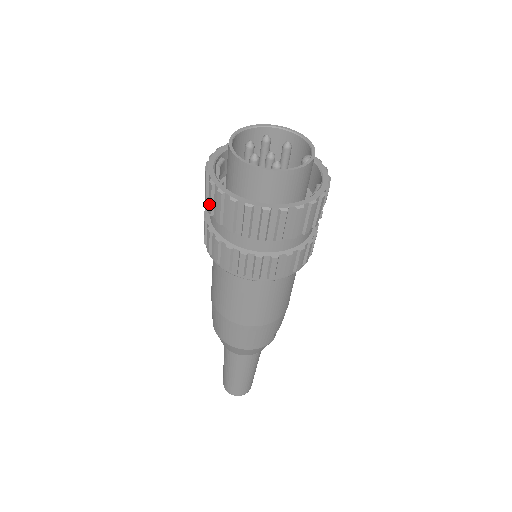
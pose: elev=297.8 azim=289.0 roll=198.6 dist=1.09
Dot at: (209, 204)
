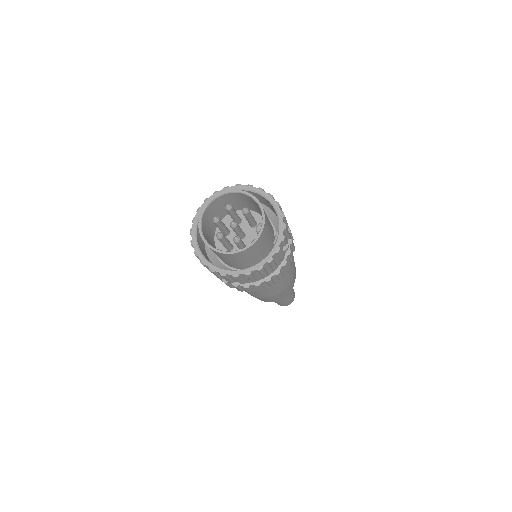
Dot at: occluded
